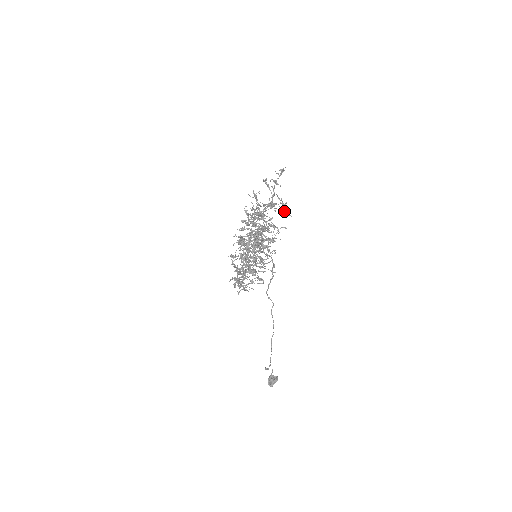
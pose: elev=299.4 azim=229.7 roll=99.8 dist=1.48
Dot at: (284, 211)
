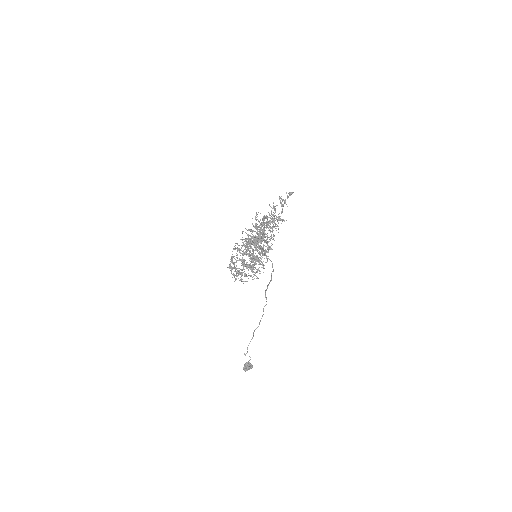
Dot at: (276, 226)
